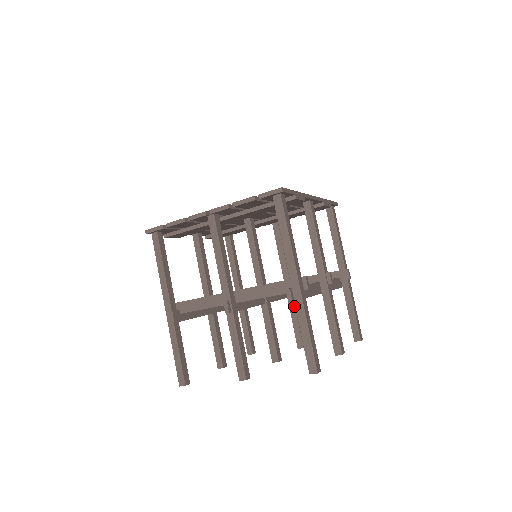
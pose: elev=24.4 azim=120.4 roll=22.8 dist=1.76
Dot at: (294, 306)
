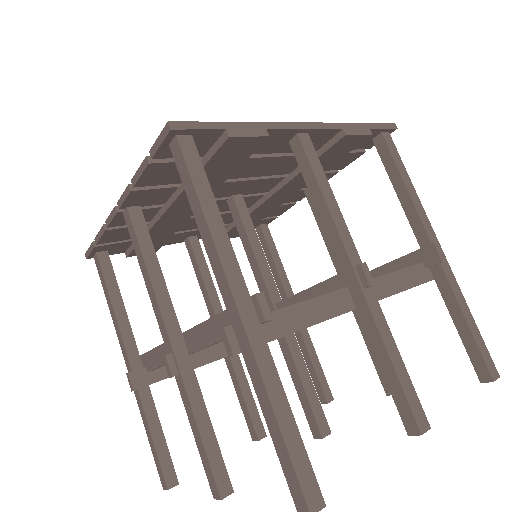
Dot at: occluded
